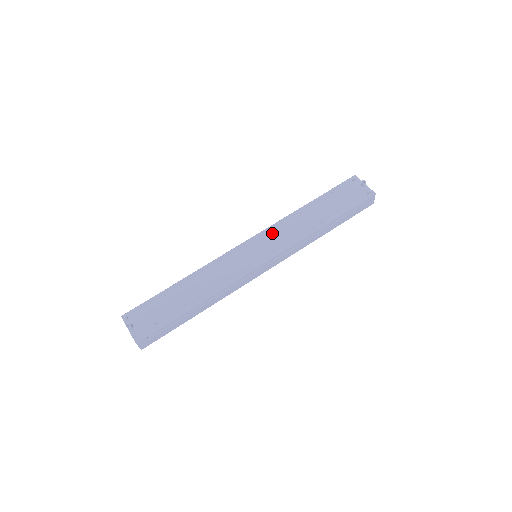
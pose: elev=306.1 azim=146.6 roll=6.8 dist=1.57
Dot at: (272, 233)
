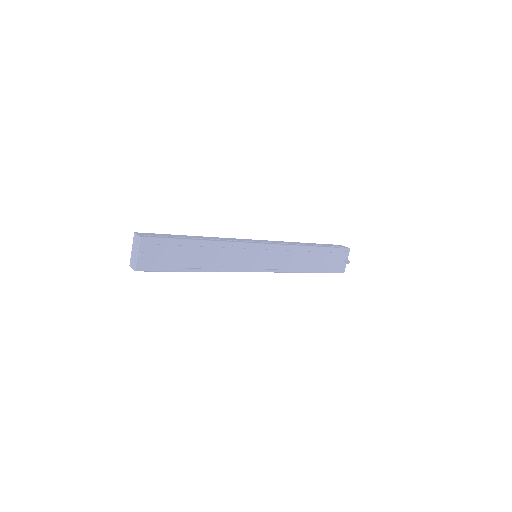
Dot at: (280, 252)
